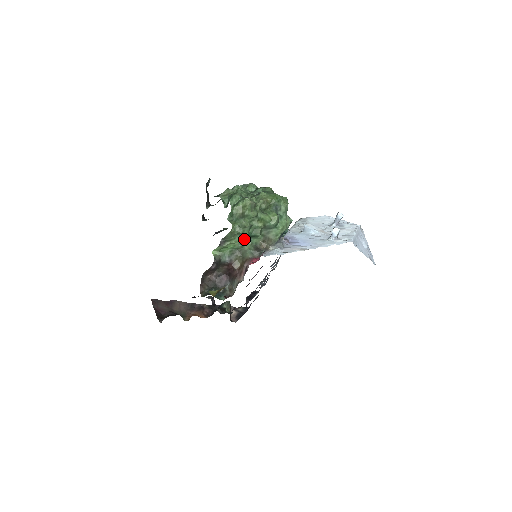
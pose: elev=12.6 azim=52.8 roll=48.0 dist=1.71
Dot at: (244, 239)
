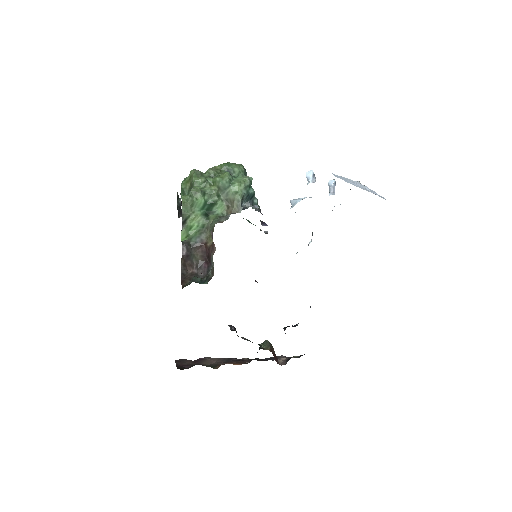
Dot at: (207, 213)
